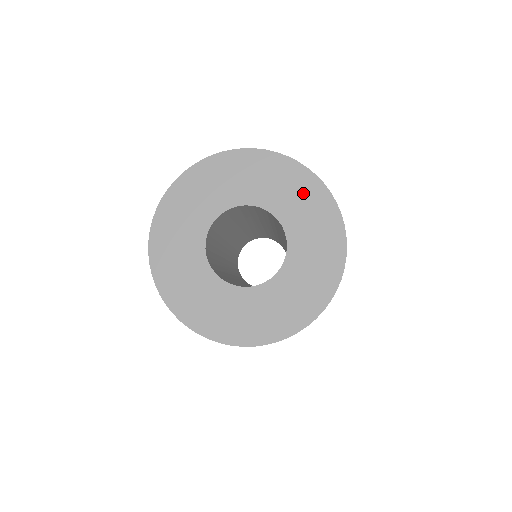
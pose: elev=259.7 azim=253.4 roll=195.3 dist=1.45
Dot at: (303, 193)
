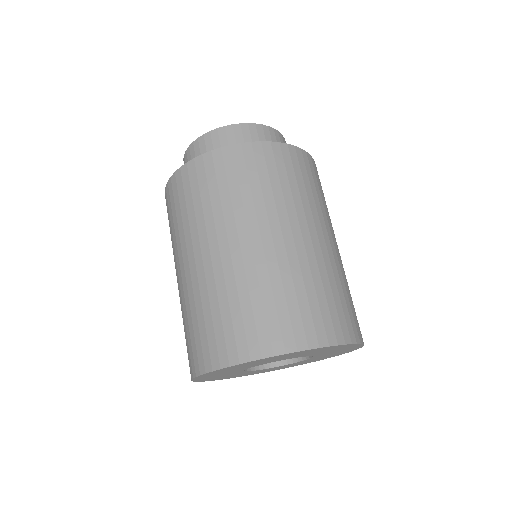
Dot at: (331, 349)
